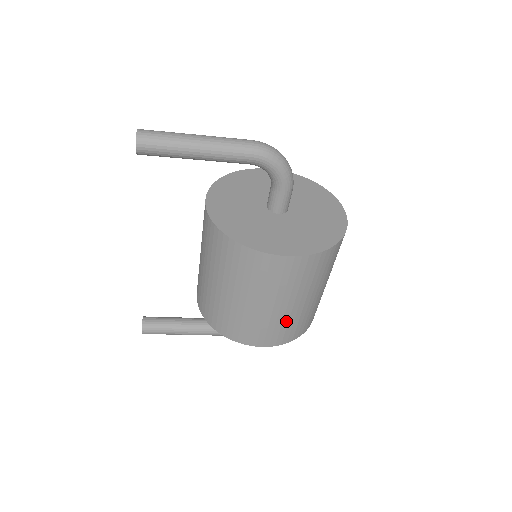
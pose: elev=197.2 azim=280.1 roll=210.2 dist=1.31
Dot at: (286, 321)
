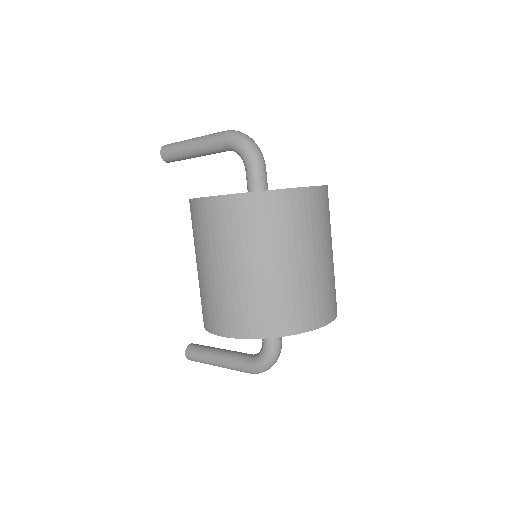
Dot at: (237, 295)
